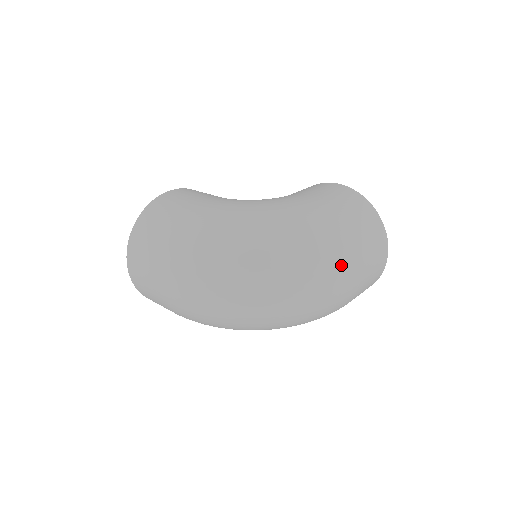
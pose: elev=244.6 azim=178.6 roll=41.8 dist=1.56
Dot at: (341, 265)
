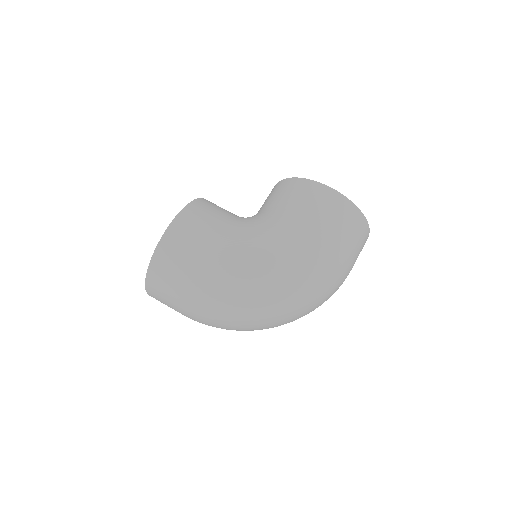
Dot at: (336, 286)
